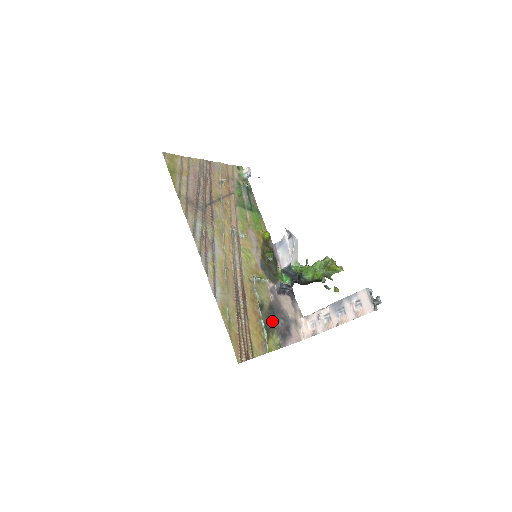
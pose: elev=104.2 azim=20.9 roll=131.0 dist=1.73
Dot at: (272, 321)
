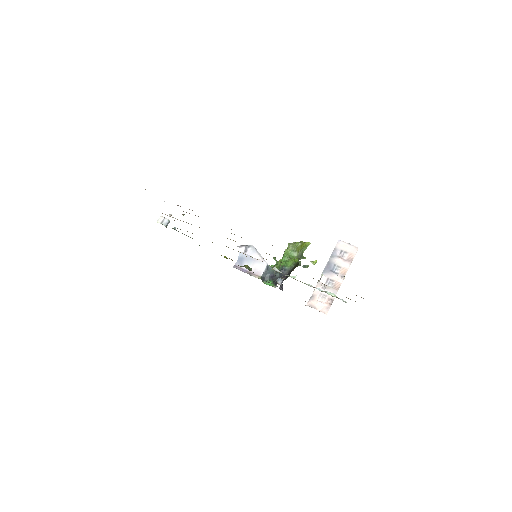
Dot at: occluded
